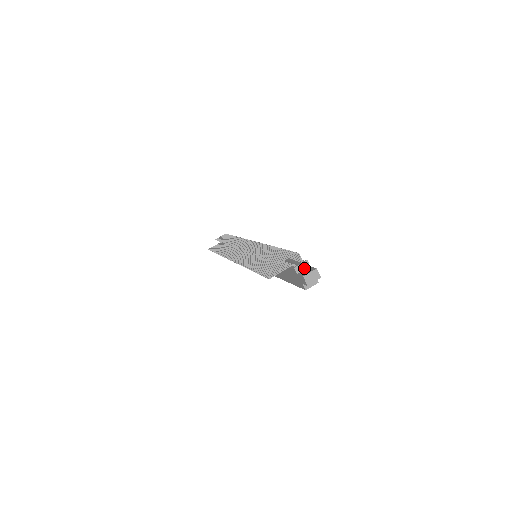
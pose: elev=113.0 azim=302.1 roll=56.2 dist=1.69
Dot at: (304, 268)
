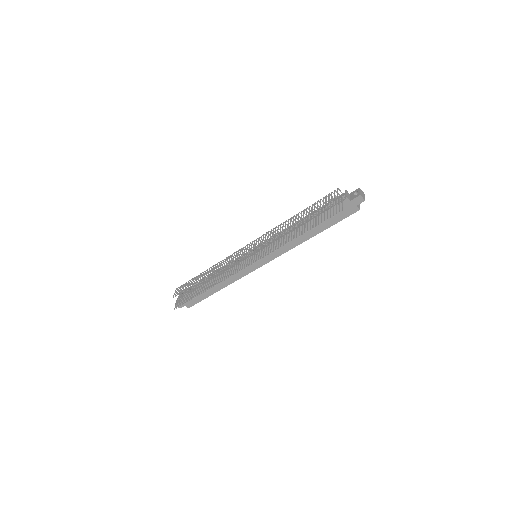
Dot at: (349, 196)
